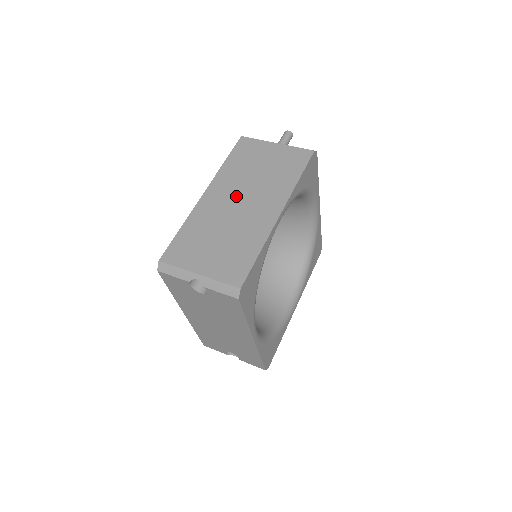
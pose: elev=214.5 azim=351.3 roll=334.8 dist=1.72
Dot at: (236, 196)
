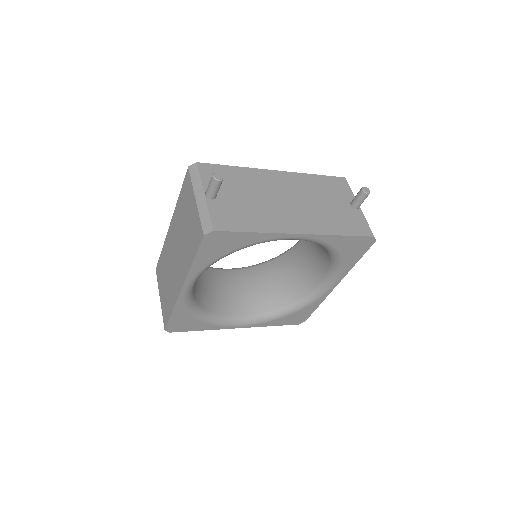
Dot at: (175, 246)
